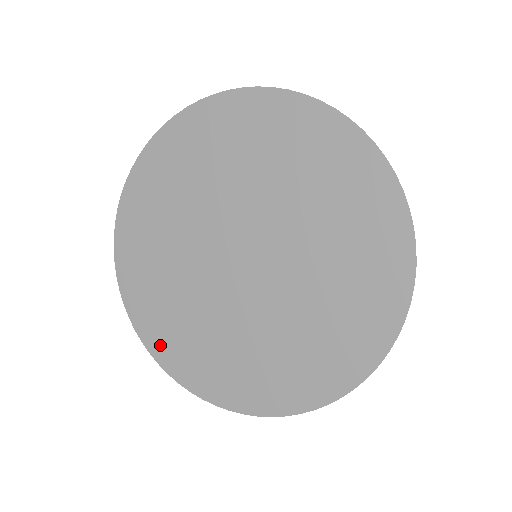
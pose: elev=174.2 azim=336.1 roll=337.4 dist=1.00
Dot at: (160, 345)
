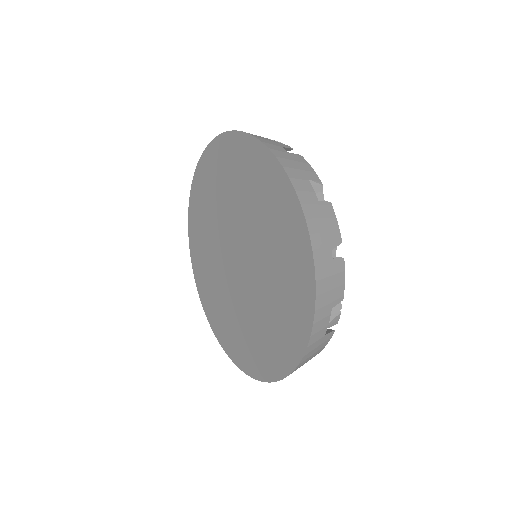
Dot at: (235, 353)
